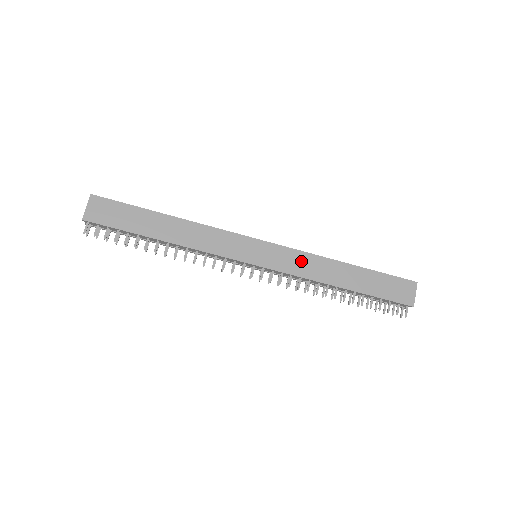
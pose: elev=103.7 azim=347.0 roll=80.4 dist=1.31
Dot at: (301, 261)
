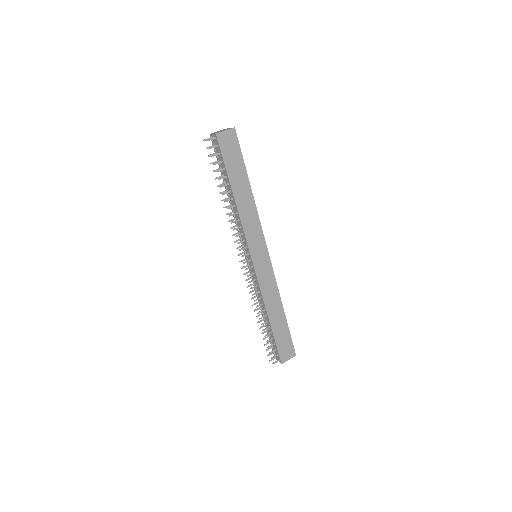
Dot at: (270, 285)
